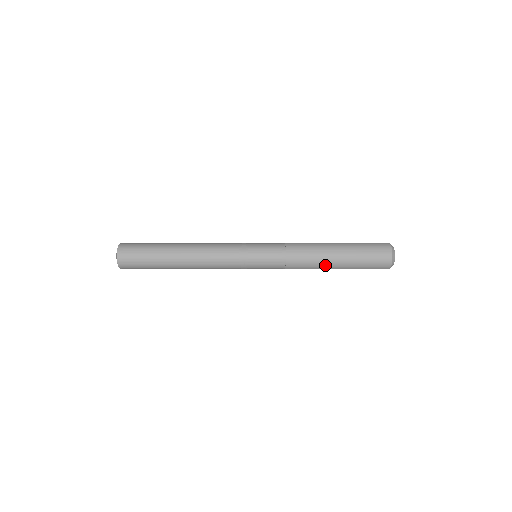
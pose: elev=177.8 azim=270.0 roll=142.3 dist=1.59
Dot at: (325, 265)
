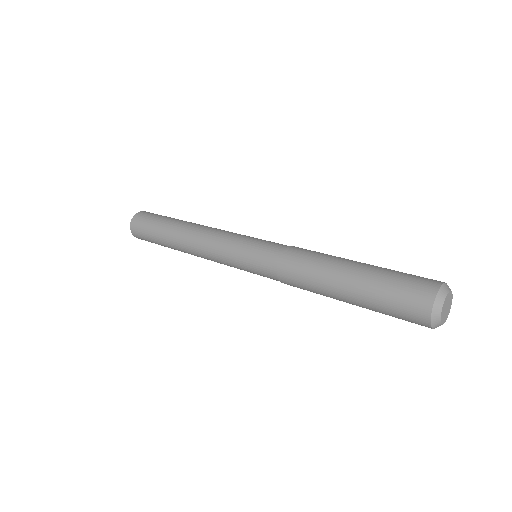
Dot at: occluded
